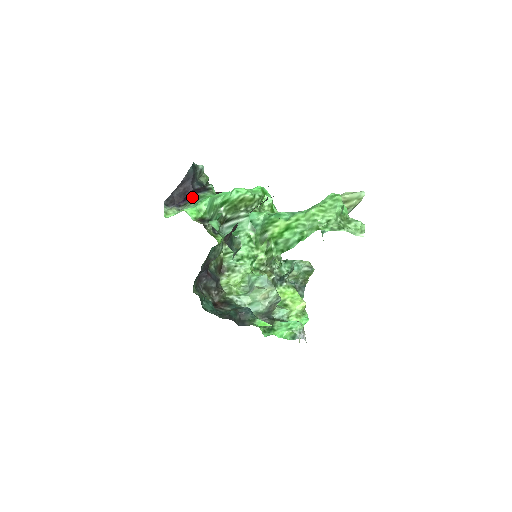
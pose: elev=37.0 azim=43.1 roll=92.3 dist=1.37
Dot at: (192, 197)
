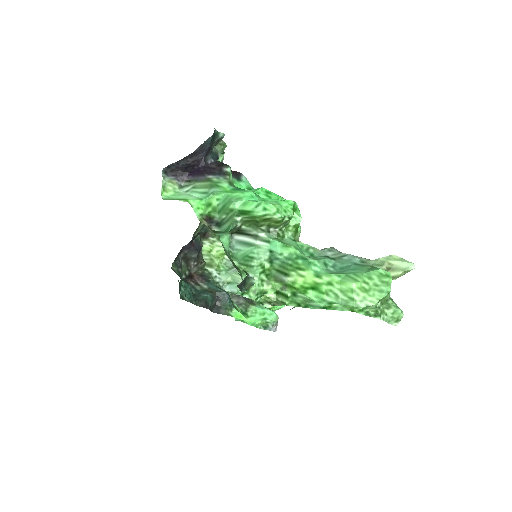
Dot at: (202, 176)
